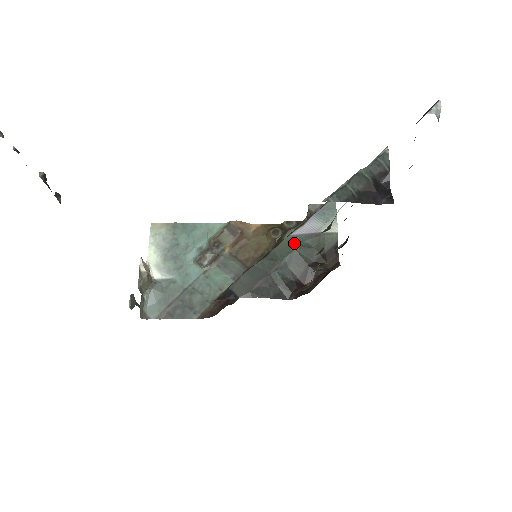
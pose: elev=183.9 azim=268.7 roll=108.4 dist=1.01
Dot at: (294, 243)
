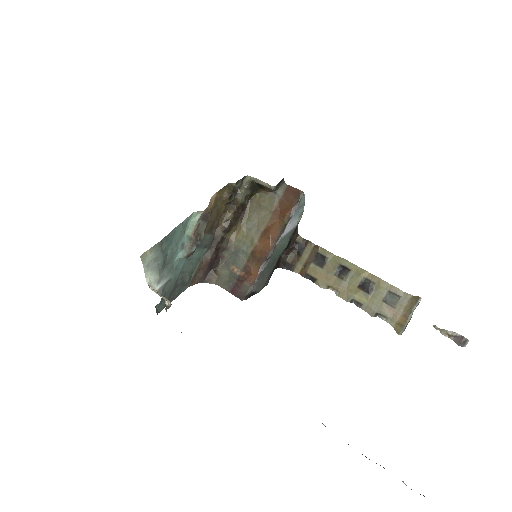
Dot at: (284, 243)
